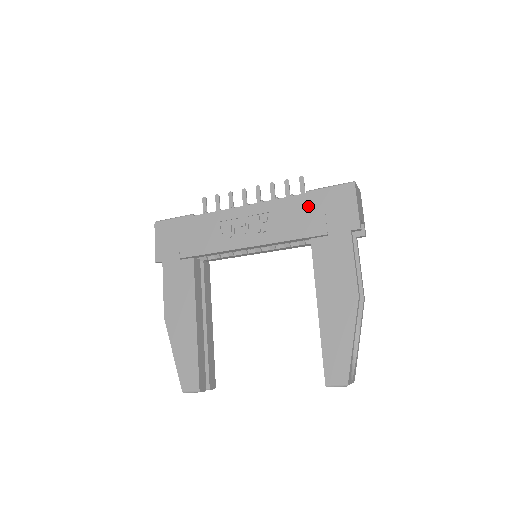
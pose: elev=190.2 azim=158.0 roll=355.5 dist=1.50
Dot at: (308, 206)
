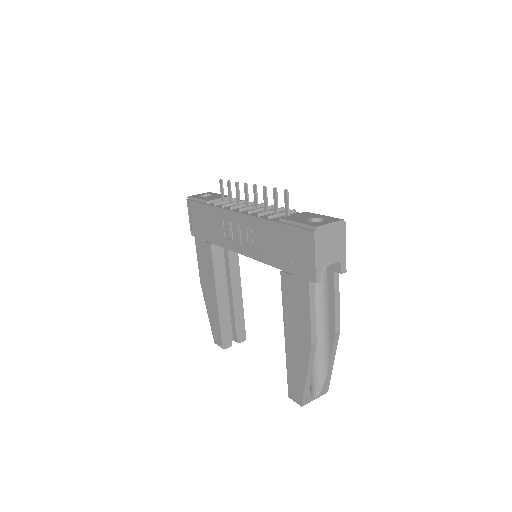
Dot at: (278, 237)
